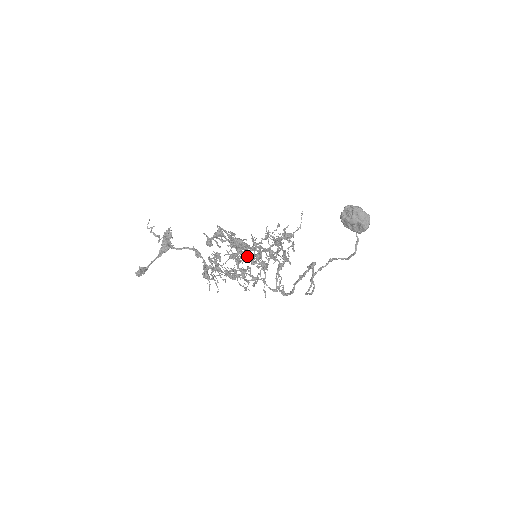
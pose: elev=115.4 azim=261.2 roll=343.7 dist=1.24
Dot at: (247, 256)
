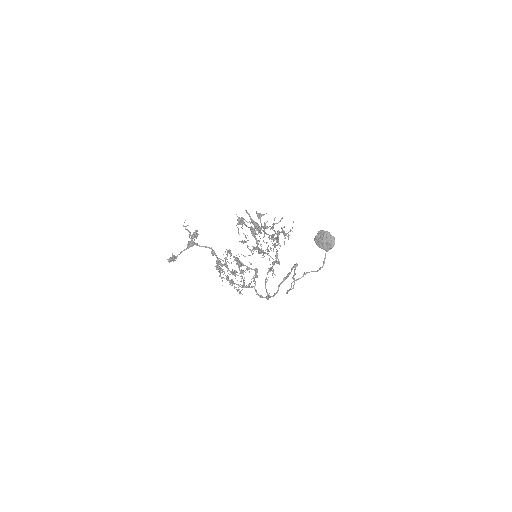
Dot at: occluded
